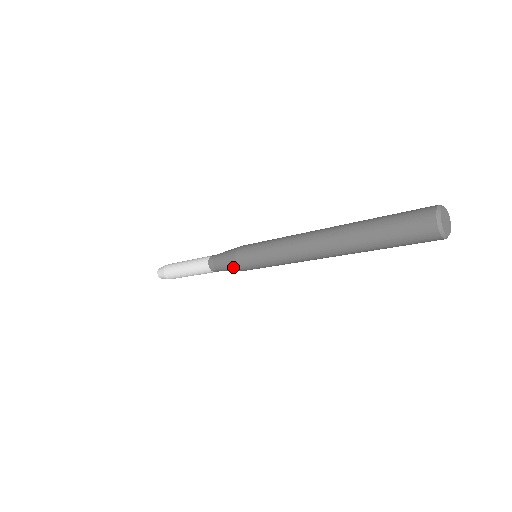
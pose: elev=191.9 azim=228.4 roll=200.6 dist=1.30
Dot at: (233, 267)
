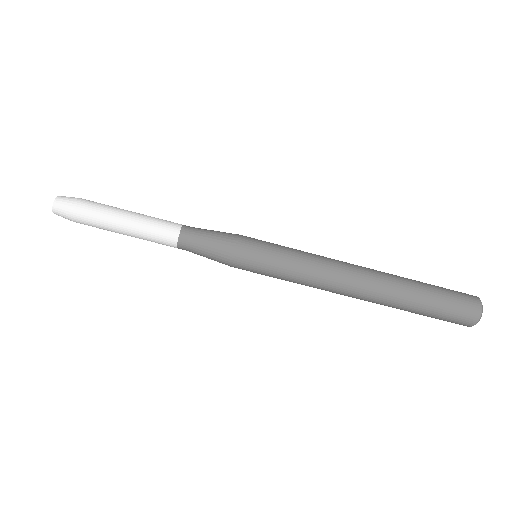
Dot at: (228, 238)
